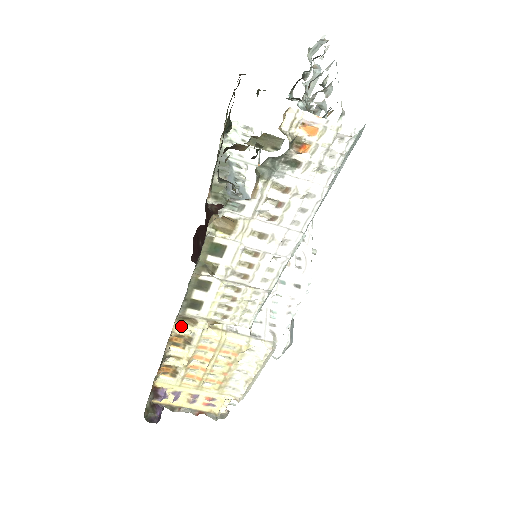
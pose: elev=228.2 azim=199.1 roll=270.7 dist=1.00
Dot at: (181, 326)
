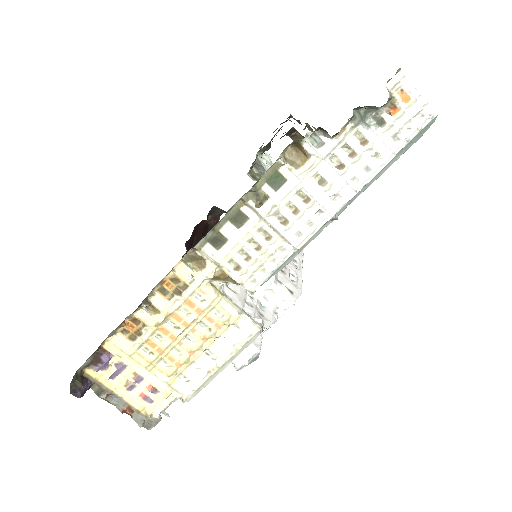
Dot at: (185, 266)
